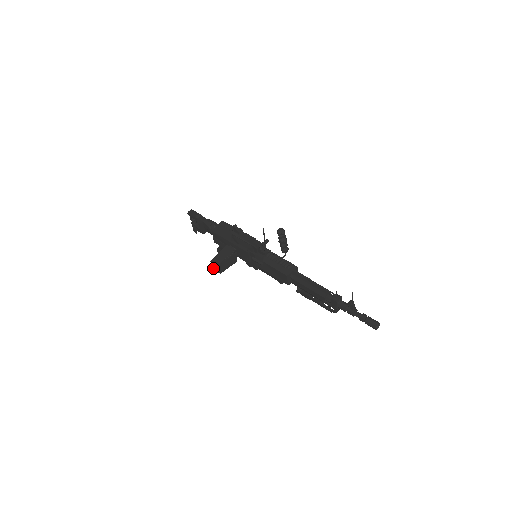
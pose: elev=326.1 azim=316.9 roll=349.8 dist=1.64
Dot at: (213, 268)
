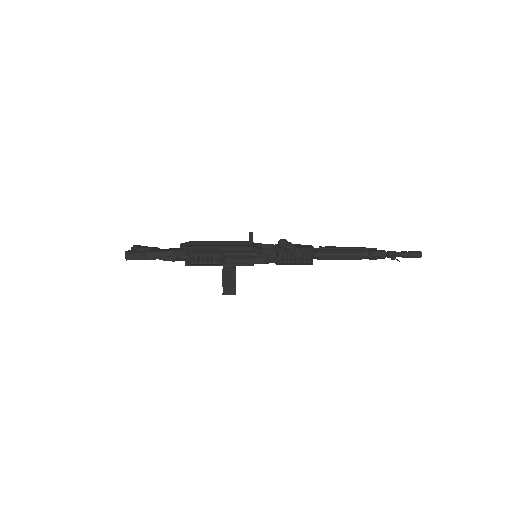
Dot at: occluded
